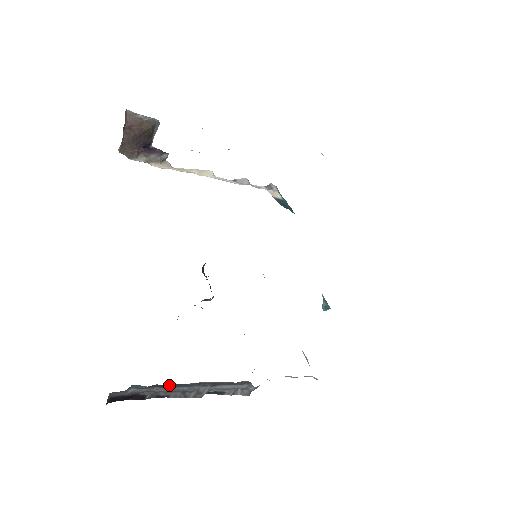
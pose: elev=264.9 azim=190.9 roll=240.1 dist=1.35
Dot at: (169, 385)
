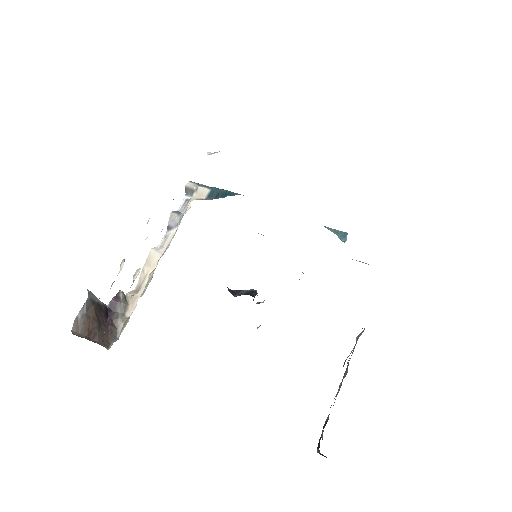
Dot at: (333, 405)
